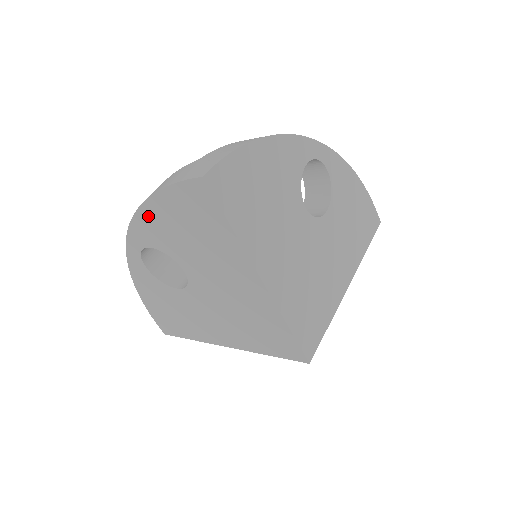
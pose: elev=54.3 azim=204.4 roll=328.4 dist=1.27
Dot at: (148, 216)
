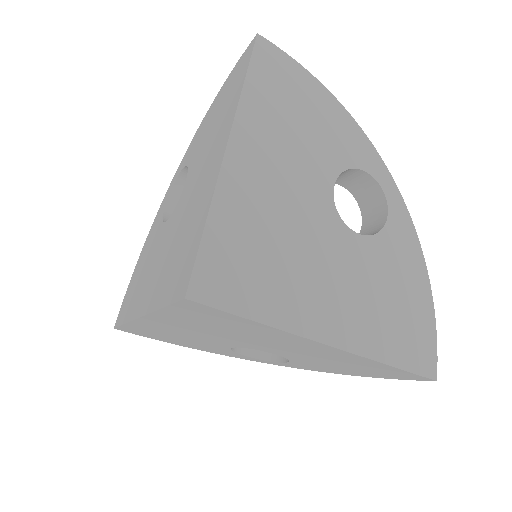
Dot at: (205, 121)
